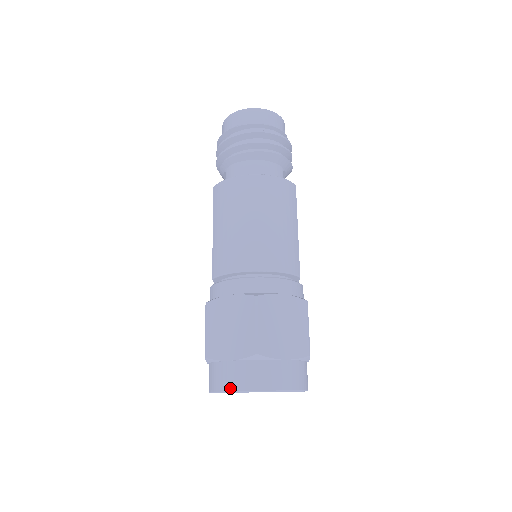
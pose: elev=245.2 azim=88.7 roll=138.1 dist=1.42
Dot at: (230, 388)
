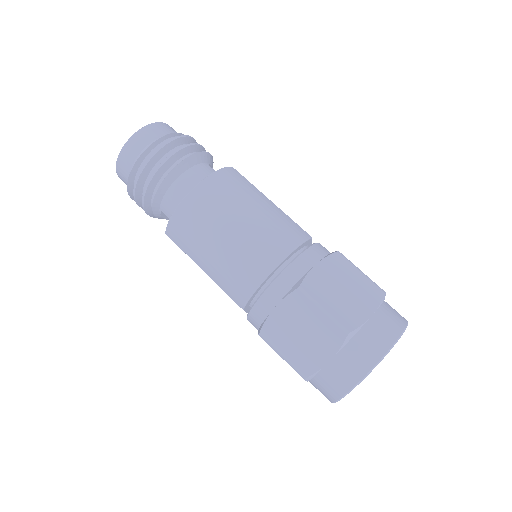
Dot at: (352, 383)
